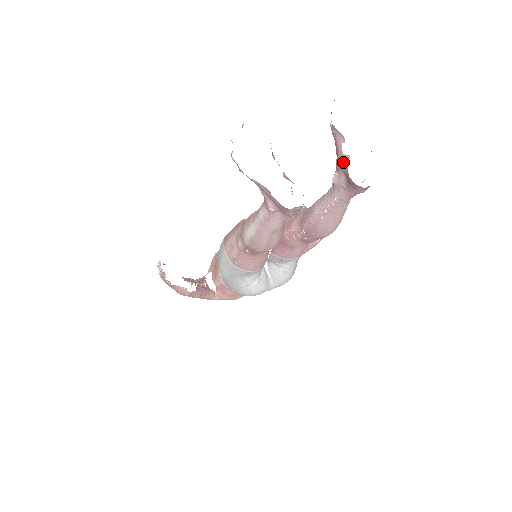
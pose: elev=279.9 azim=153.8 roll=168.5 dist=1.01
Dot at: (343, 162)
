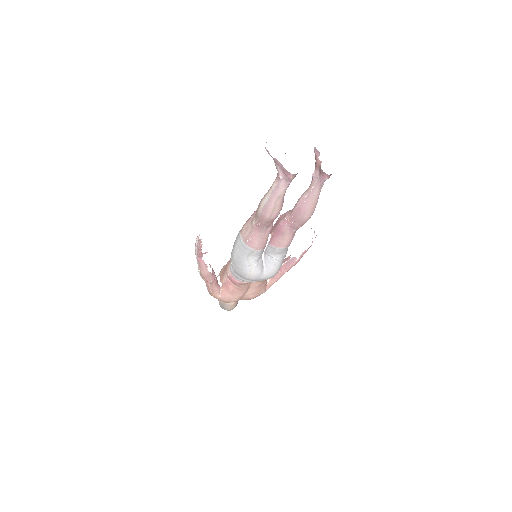
Dot at: (318, 164)
